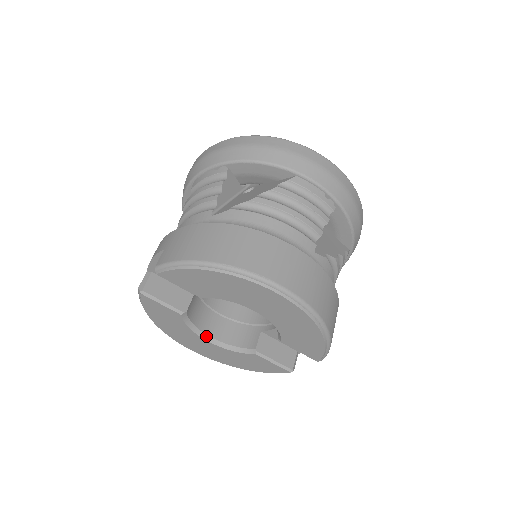
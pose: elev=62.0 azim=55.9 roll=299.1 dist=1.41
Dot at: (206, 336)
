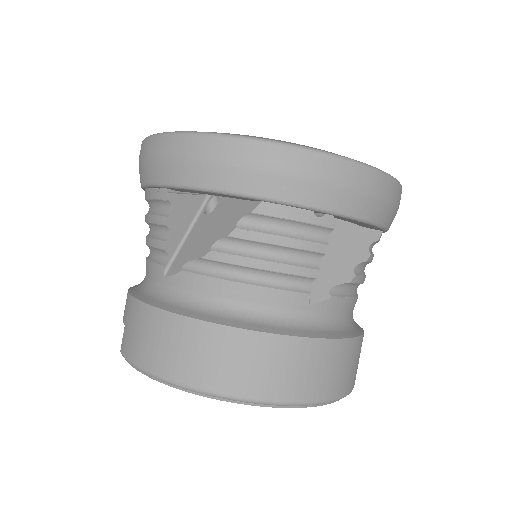
Dot at: occluded
